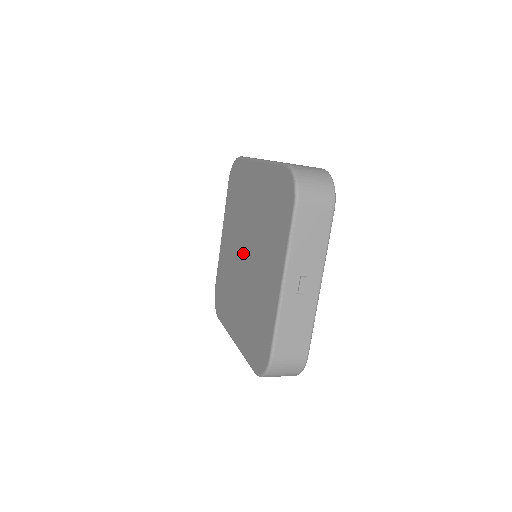
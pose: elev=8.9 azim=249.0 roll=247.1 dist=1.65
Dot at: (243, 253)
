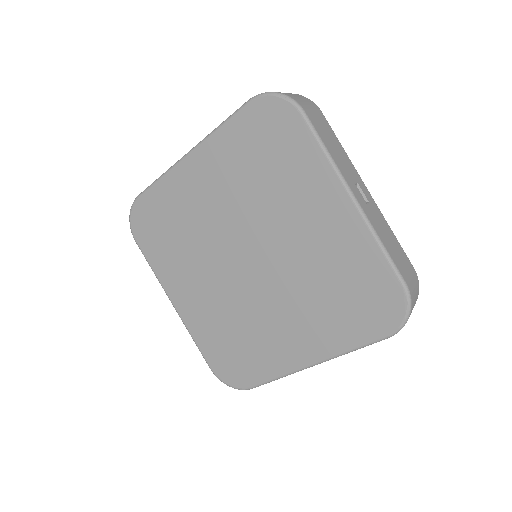
Dot at: (242, 264)
